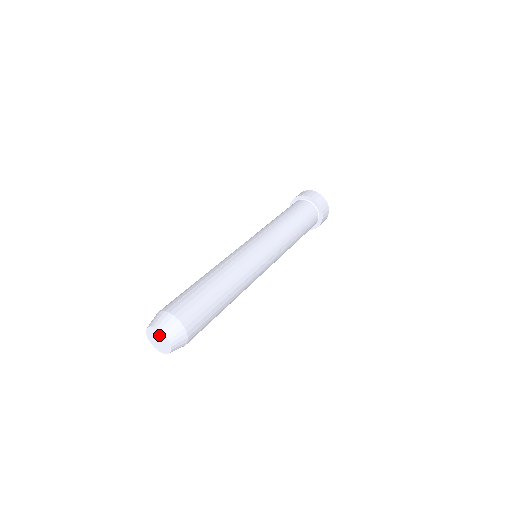
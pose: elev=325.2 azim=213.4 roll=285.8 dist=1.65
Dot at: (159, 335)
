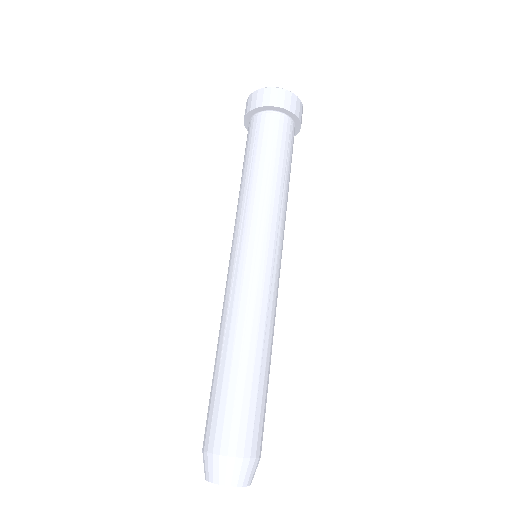
Dot at: occluded
